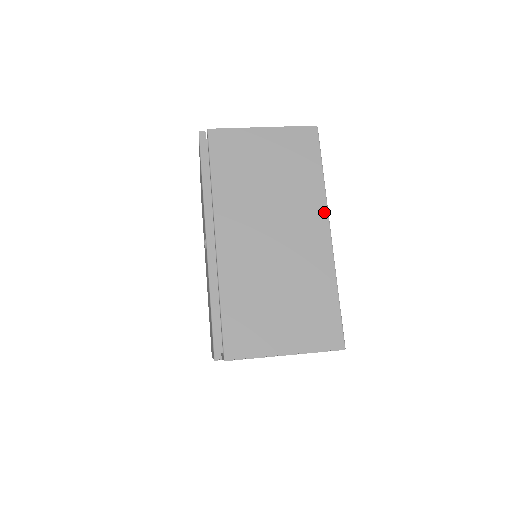
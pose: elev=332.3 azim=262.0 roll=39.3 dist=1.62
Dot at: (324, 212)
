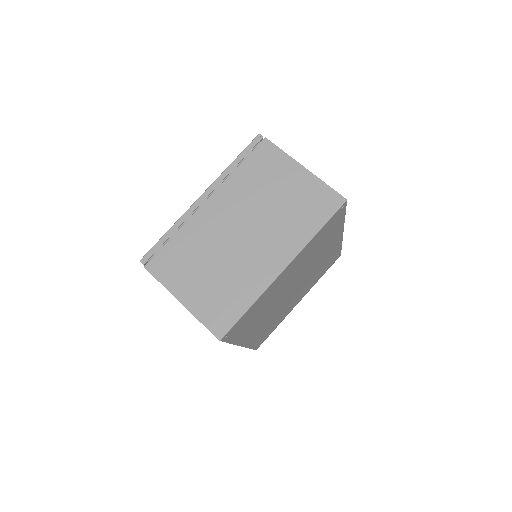
Dot at: occluded
